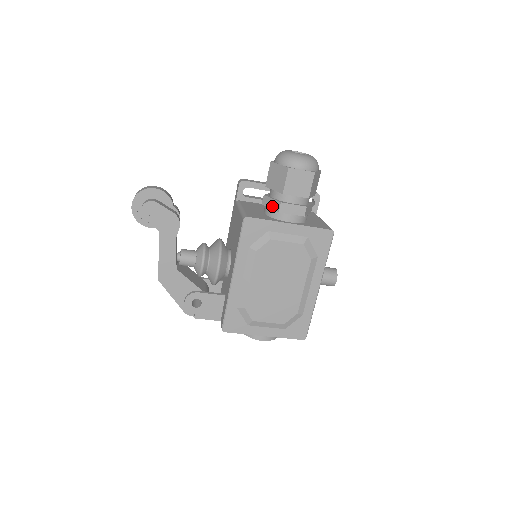
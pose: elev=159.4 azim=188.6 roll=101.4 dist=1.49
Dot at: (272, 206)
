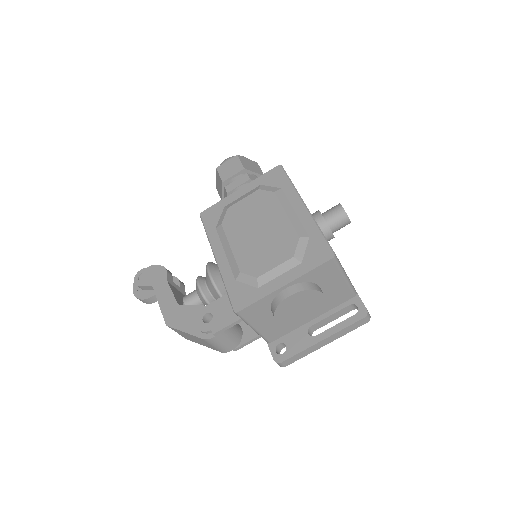
Dot at: occluded
